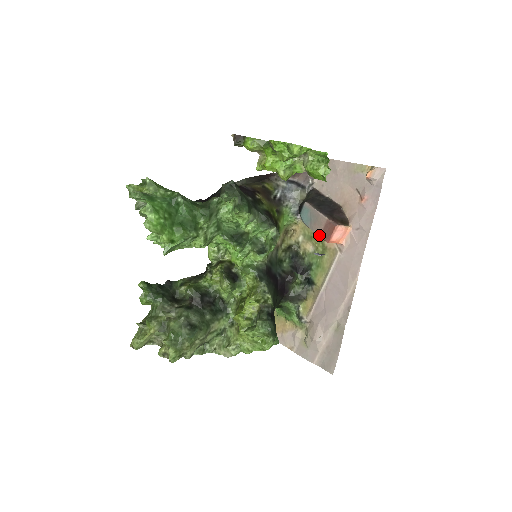
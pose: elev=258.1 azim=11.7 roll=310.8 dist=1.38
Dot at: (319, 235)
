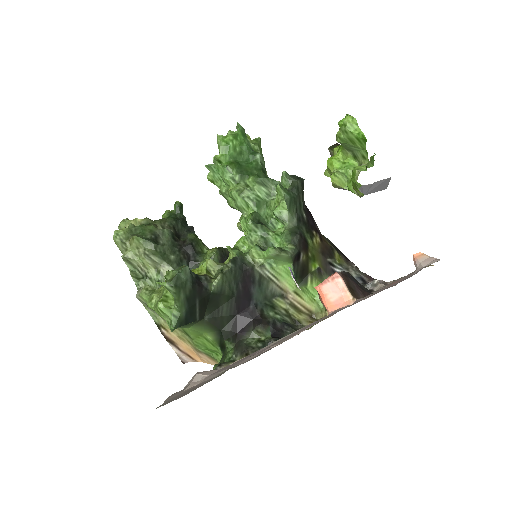
Dot at: occluded
